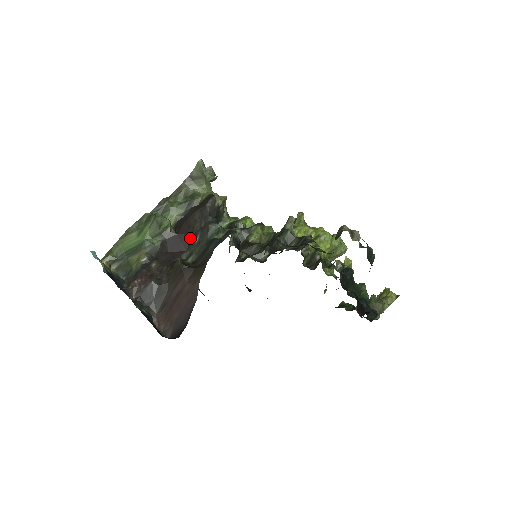
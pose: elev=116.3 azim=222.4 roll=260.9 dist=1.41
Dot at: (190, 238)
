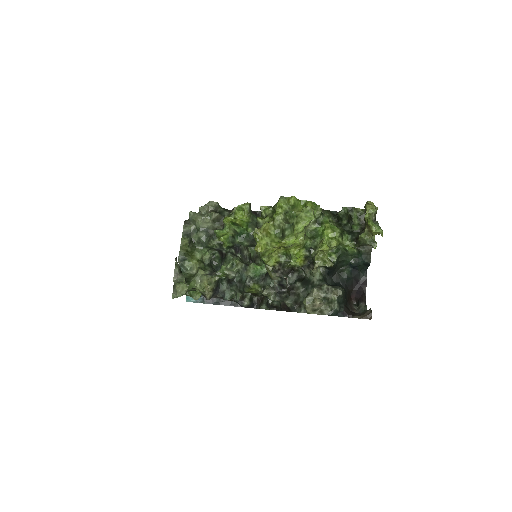
Dot at: occluded
